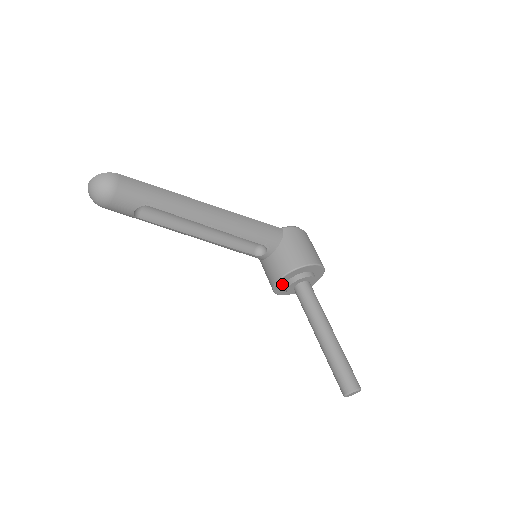
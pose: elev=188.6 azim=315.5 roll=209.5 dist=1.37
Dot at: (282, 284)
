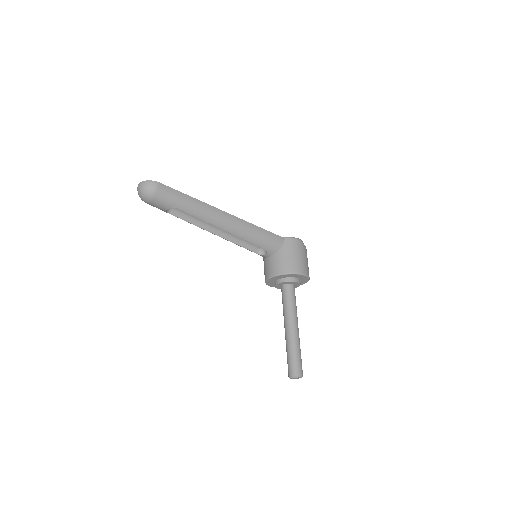
Dot at: (272, 281)
